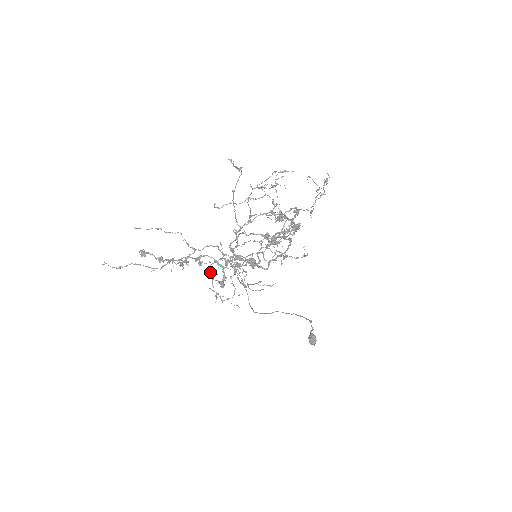
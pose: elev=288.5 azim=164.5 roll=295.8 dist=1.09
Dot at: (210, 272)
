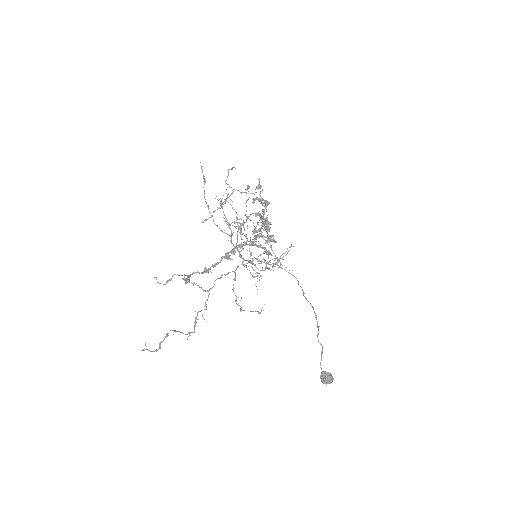
Dot at: (235, 300)
